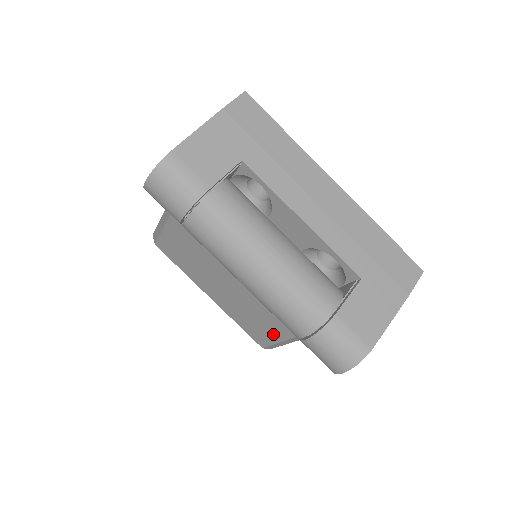
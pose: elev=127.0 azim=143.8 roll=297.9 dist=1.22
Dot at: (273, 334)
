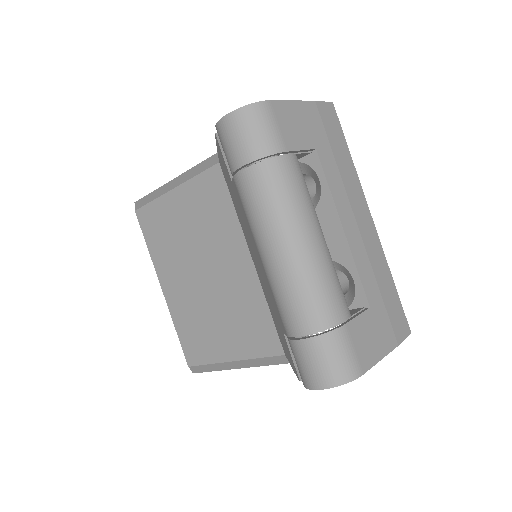
Dot at: (216, 351)
